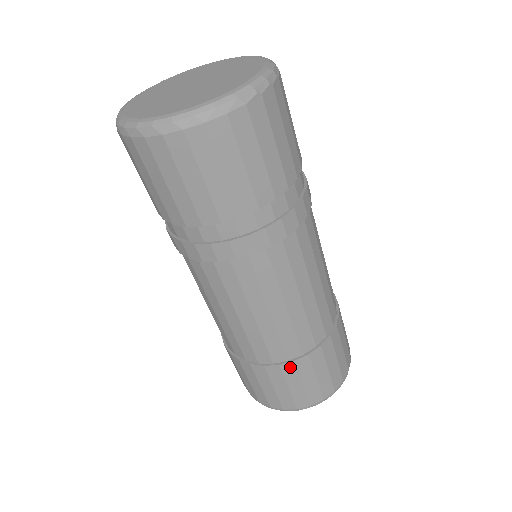
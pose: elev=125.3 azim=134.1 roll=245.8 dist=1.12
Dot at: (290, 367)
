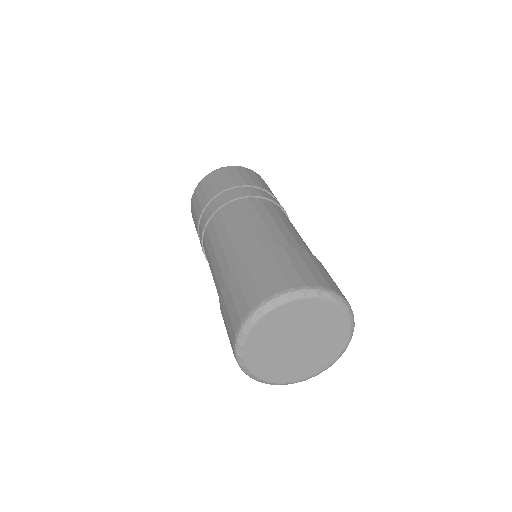
Dot at: (253, 259)
